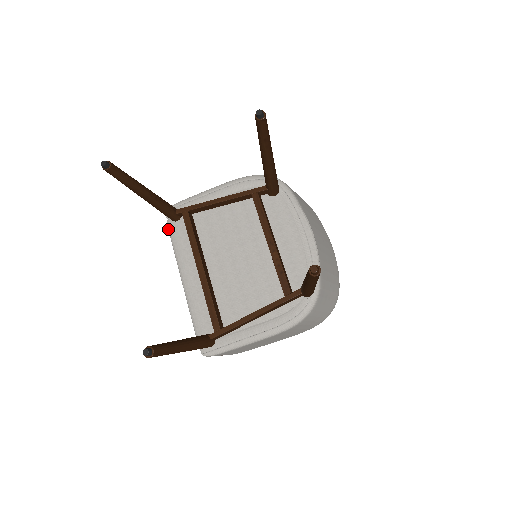
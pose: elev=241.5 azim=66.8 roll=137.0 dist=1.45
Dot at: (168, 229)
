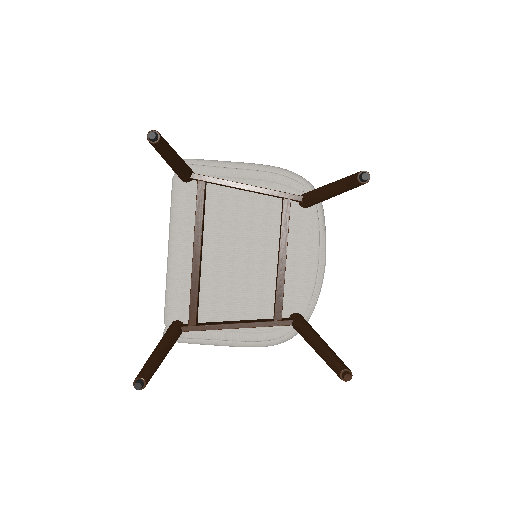
Dot at: (172, 186)
